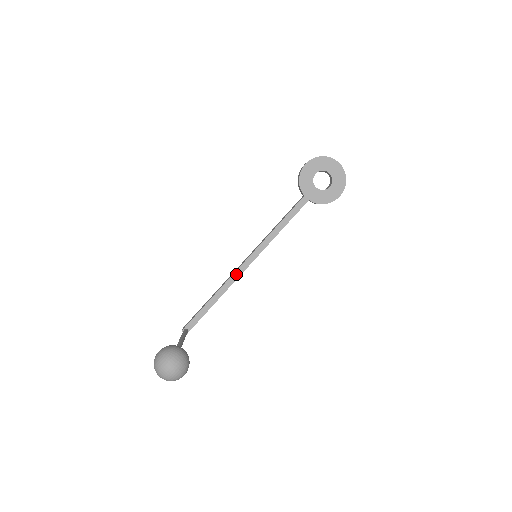
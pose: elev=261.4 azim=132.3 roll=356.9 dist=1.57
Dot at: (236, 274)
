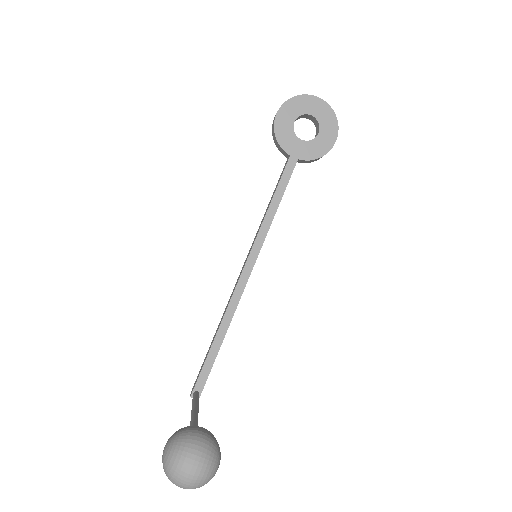
Dot at: (237, 292)
